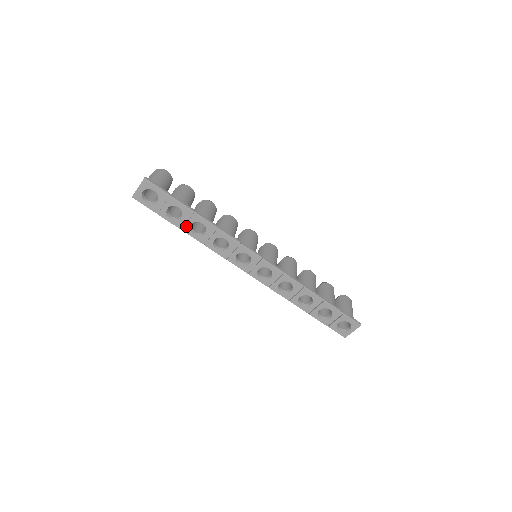
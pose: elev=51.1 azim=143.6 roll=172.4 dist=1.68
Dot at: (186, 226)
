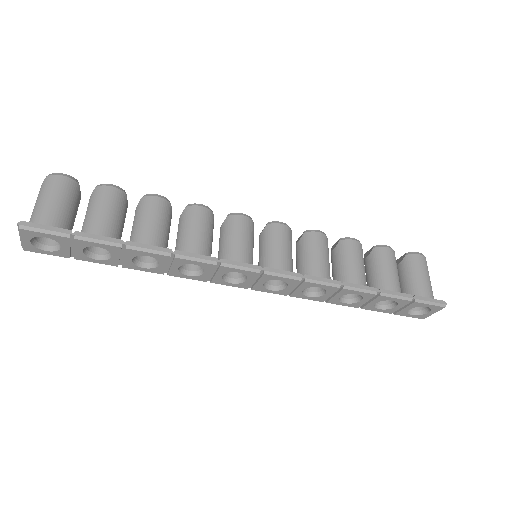
Dot at: (126, 262)
